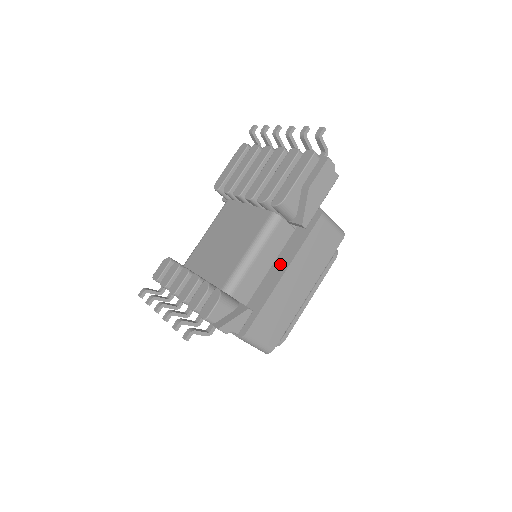
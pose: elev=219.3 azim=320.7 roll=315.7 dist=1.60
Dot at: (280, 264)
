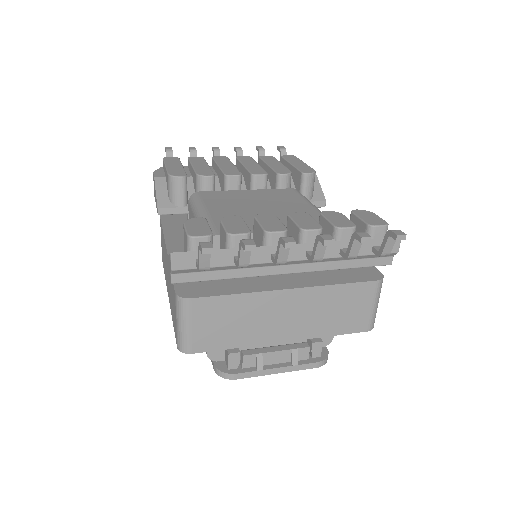
Dot at: occluded
